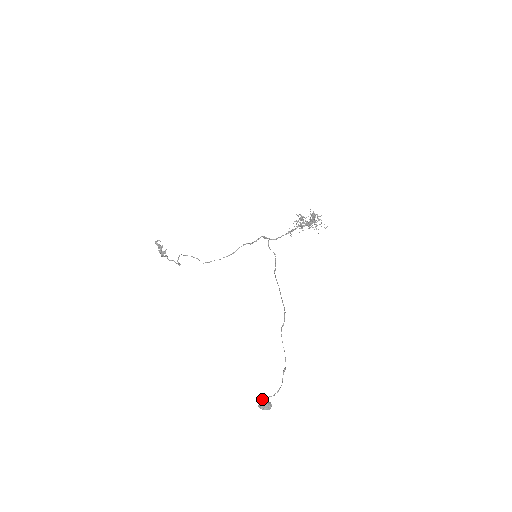
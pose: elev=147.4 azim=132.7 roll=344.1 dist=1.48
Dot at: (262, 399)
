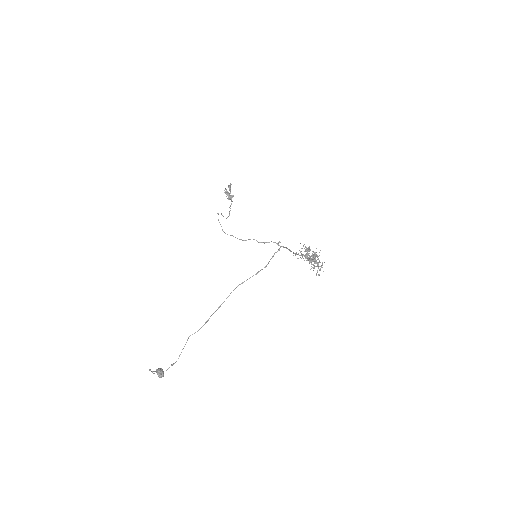
Dot at: (149, 369)
